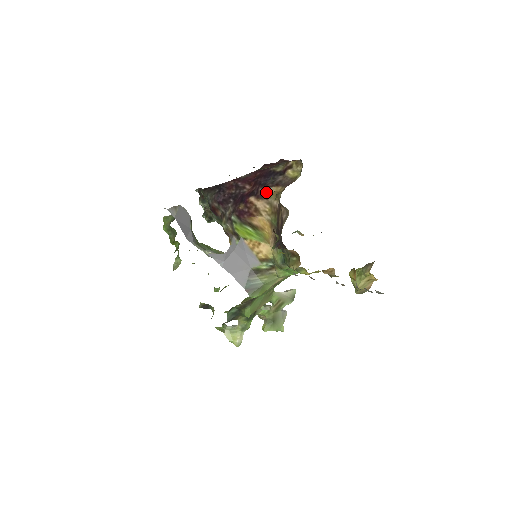
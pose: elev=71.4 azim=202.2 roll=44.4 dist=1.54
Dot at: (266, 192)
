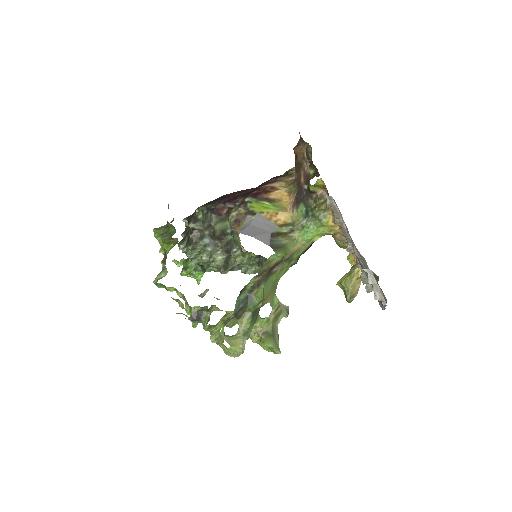
Dot at: (278, 179)
